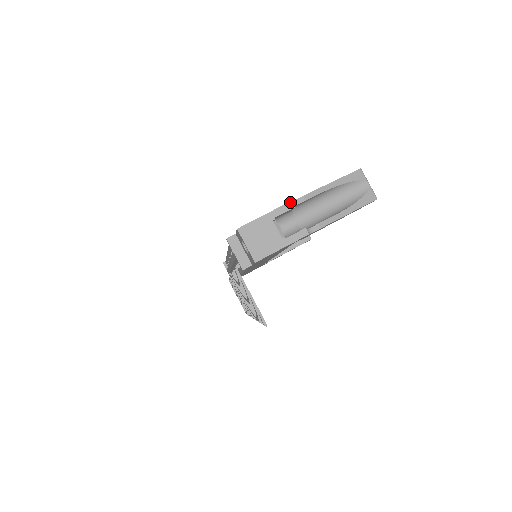
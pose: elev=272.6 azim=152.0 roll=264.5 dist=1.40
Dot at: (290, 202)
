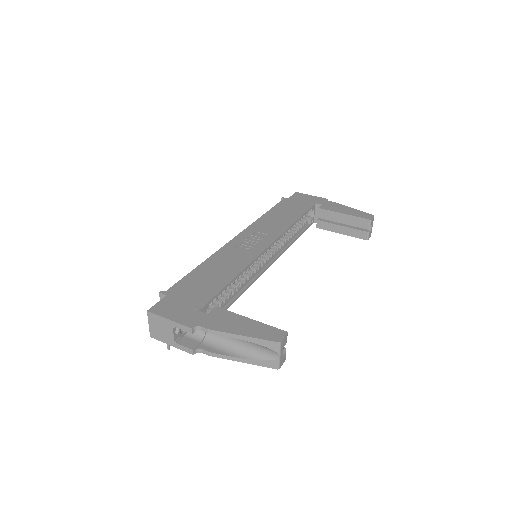
Dot at: (191, 328)
